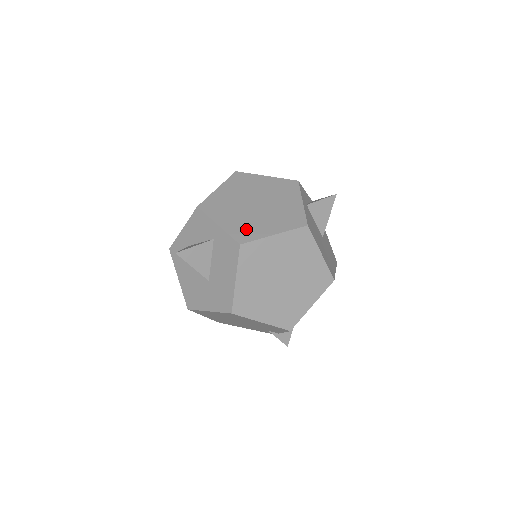
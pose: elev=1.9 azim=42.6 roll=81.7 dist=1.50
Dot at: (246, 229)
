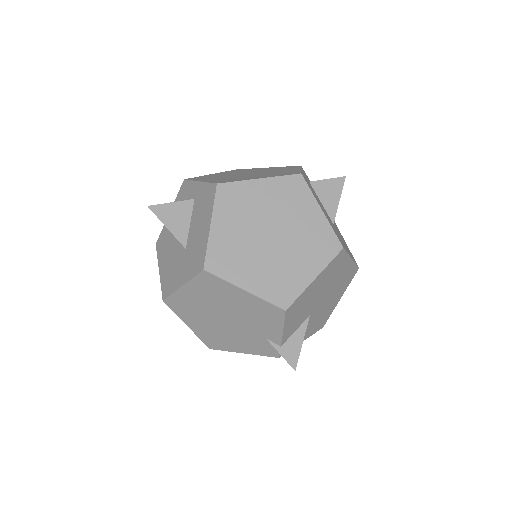
Dot at: (229, 179)
